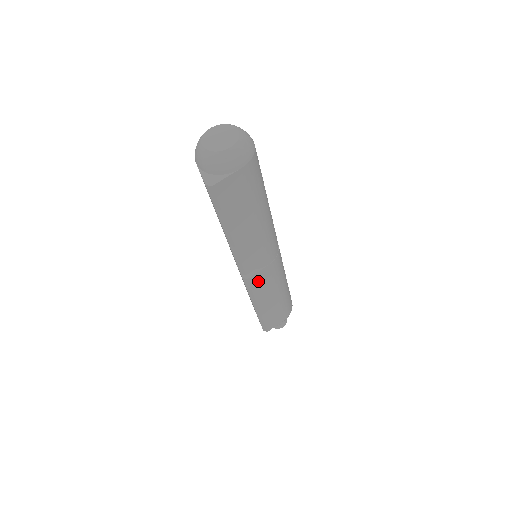
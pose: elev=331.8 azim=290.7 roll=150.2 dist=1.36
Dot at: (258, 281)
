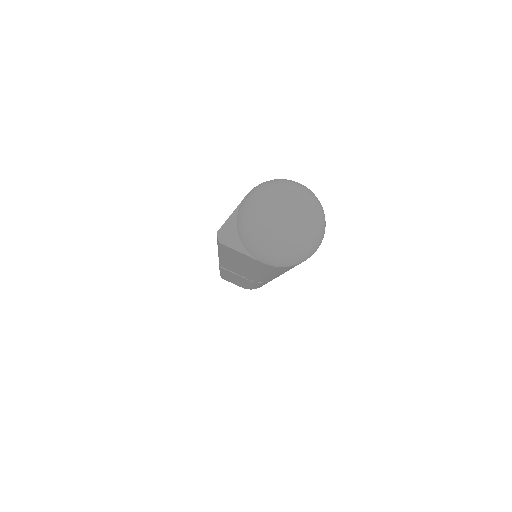
Dot at: (231, 273)
